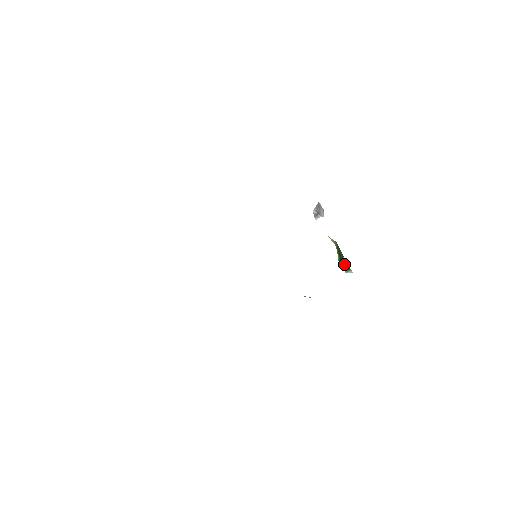
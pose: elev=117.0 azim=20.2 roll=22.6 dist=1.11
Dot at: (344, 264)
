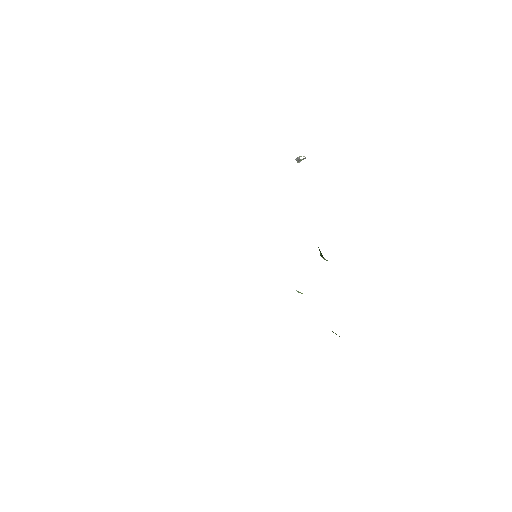
Dot at: occluded
